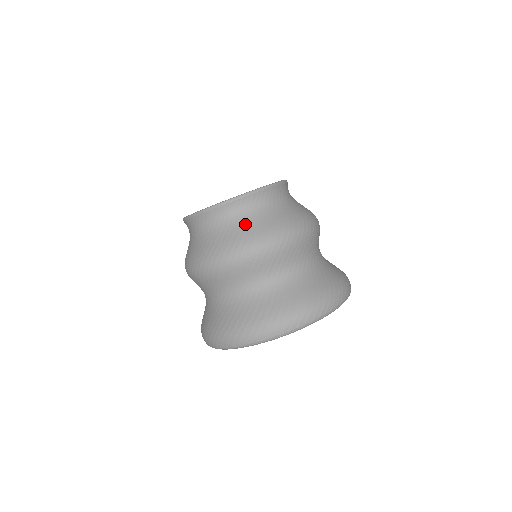
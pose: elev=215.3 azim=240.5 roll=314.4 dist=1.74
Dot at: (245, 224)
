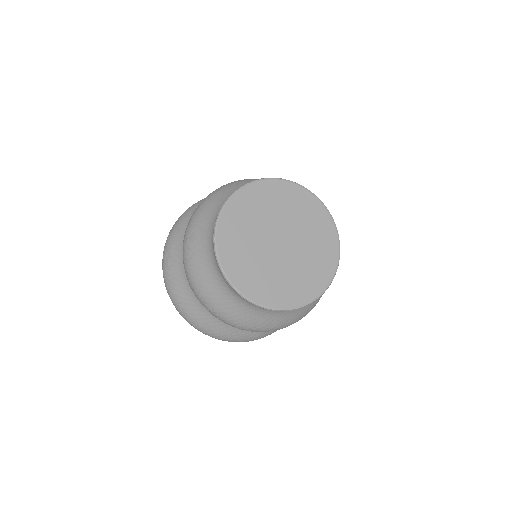
Dot at: occluded
